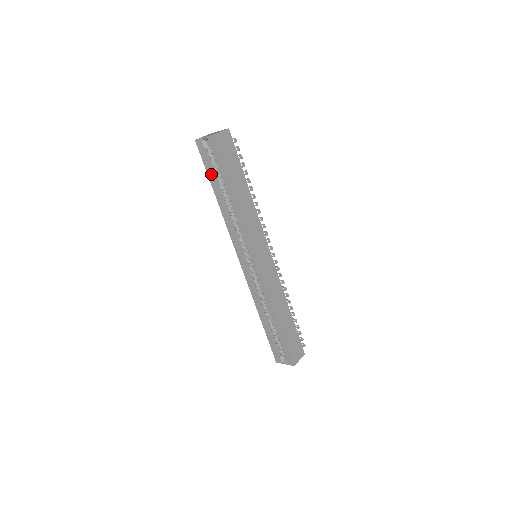
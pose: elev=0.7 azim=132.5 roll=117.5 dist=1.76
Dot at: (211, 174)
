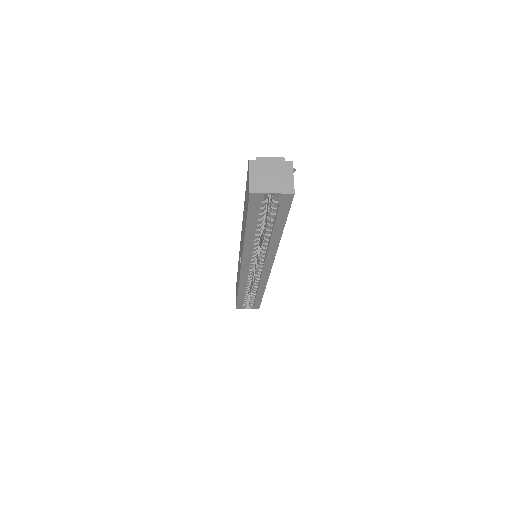
Dot at: (254, 220)
